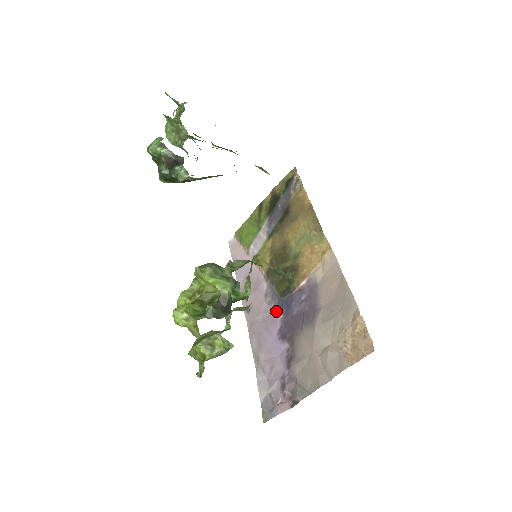
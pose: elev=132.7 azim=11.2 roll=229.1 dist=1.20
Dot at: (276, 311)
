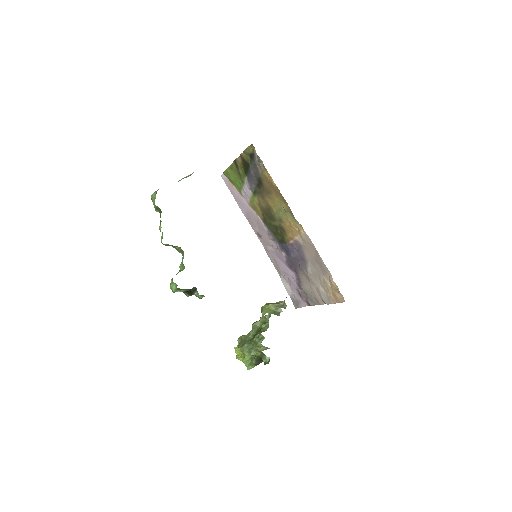
Dot at: (280, 250)
